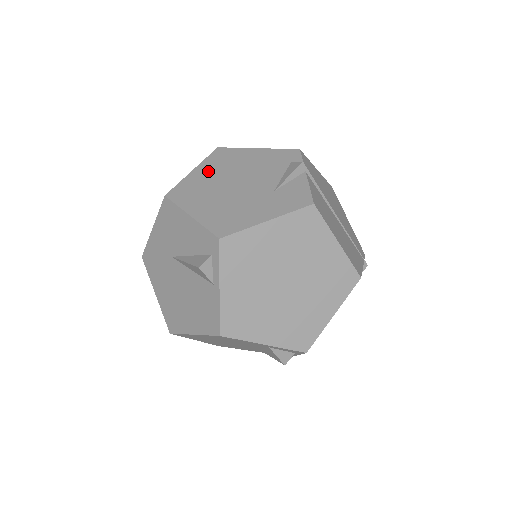
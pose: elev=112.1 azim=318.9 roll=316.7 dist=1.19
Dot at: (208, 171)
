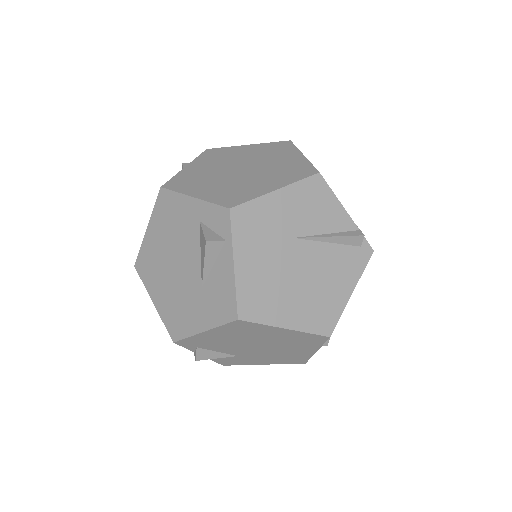
Dot at: occluded
